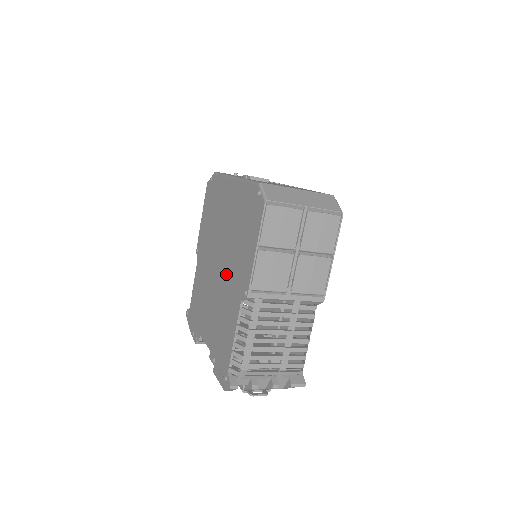
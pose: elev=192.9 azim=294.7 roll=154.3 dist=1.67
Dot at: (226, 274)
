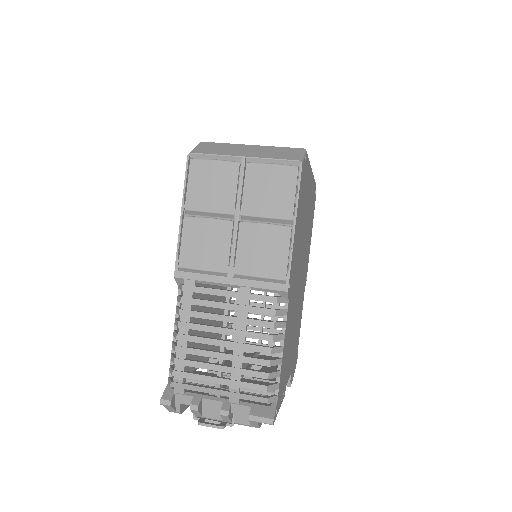
Dot at: occluded
